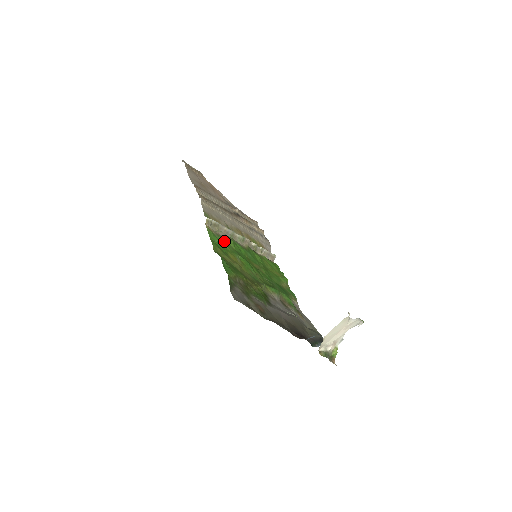
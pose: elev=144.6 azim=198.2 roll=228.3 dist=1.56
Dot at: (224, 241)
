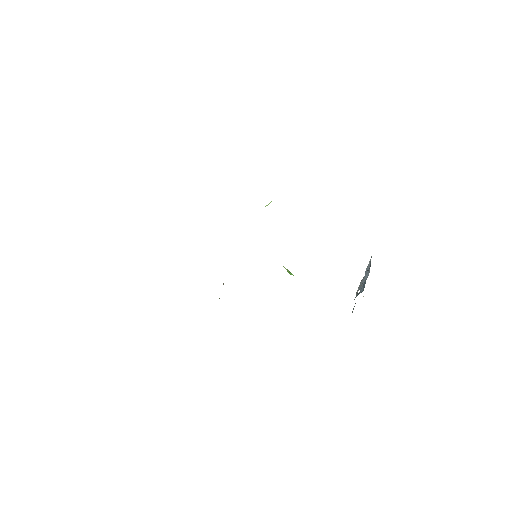
Dot at: occluded
